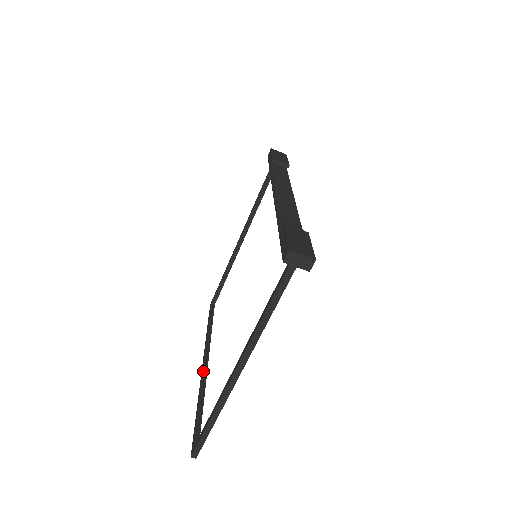
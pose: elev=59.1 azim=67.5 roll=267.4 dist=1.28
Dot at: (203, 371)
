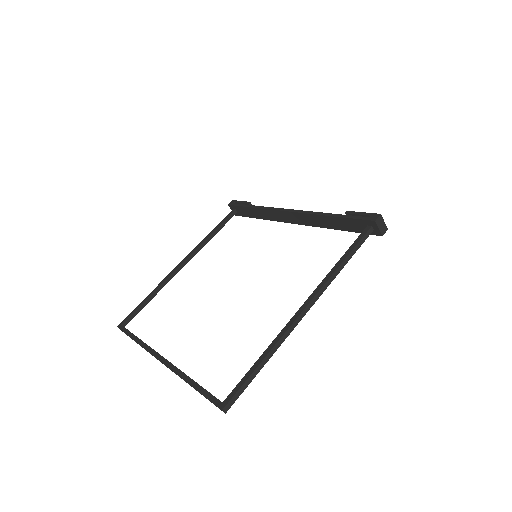
Dot at: (168, 361)
